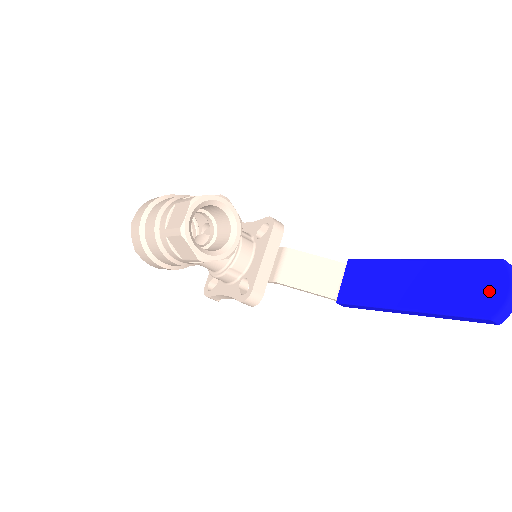
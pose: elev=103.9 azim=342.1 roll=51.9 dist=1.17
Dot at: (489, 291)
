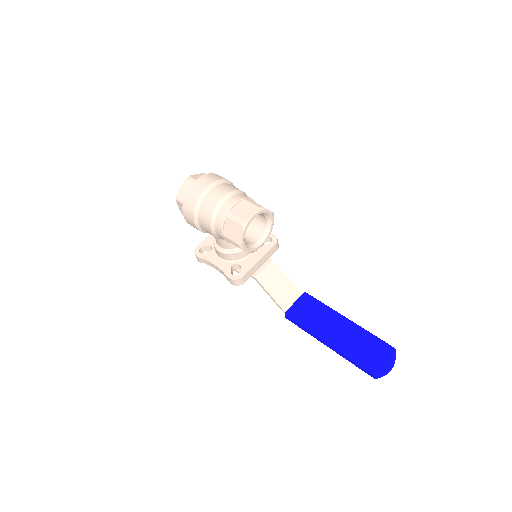
Dot at: (381, 360)
